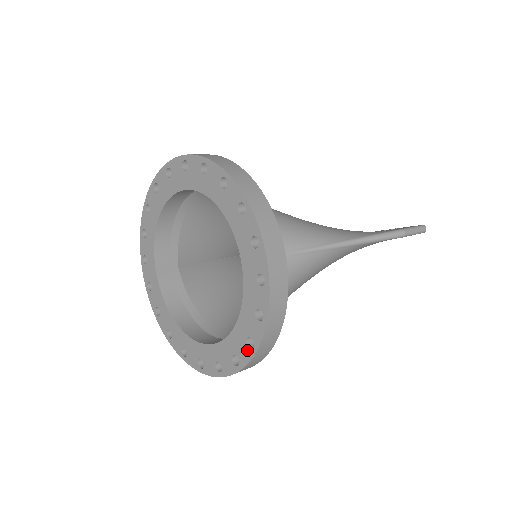
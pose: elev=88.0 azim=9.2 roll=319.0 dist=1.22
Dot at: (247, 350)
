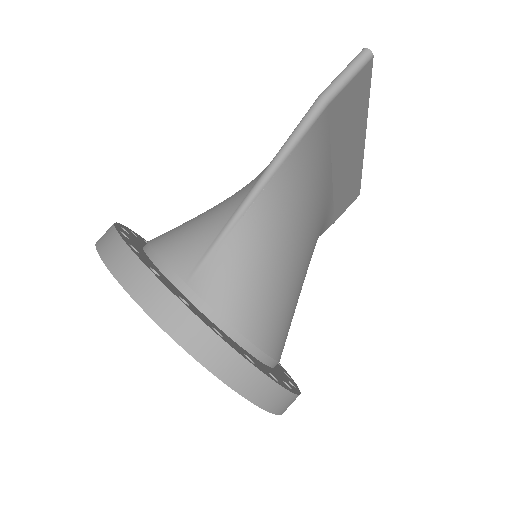
Dot at: occluded
